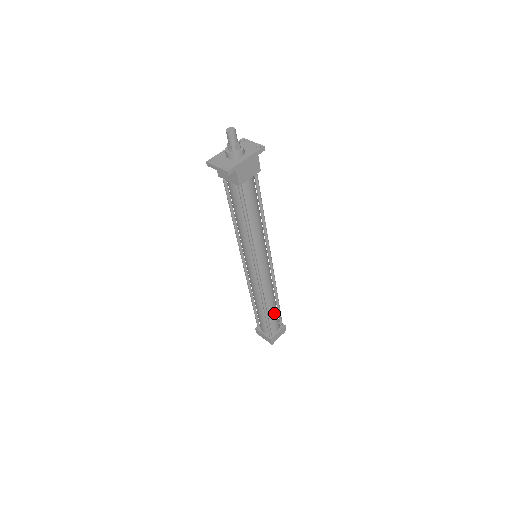
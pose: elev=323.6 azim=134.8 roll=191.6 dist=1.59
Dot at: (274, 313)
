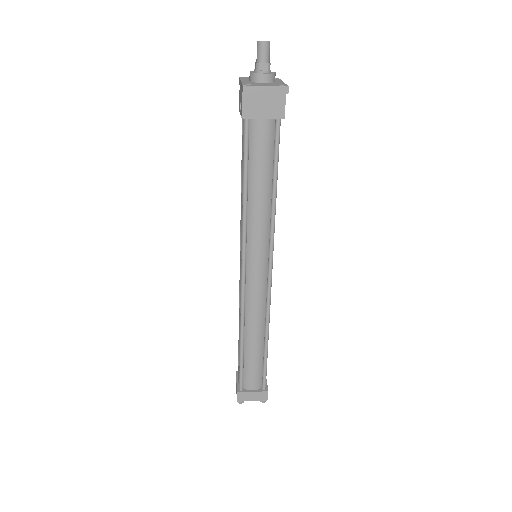
Dot at: occluded
